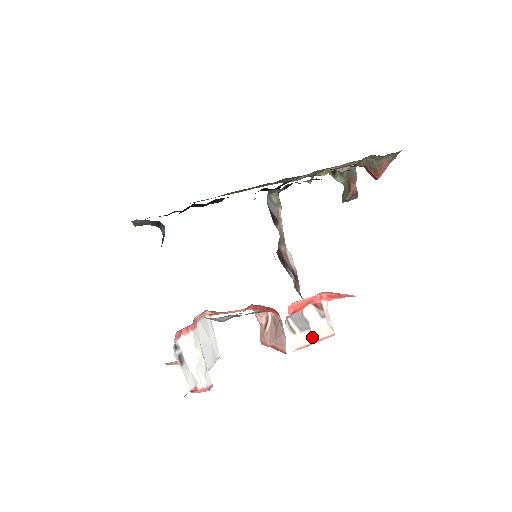
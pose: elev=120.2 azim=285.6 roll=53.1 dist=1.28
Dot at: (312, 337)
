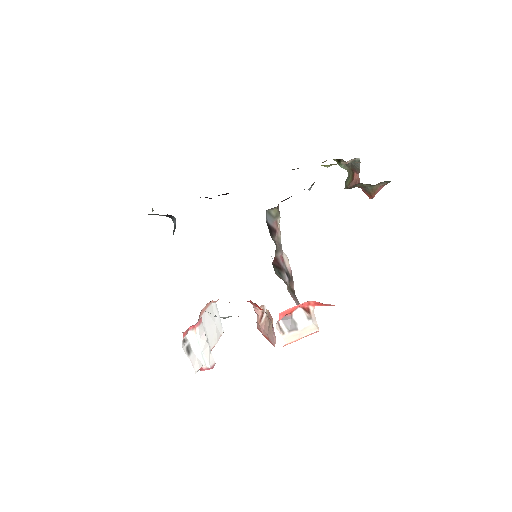
Dot at: (299, 335)
